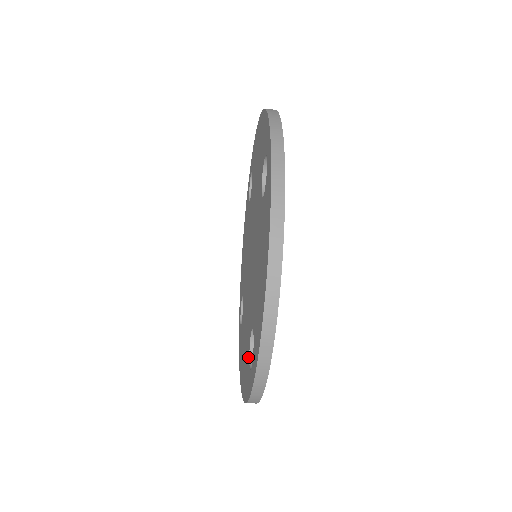
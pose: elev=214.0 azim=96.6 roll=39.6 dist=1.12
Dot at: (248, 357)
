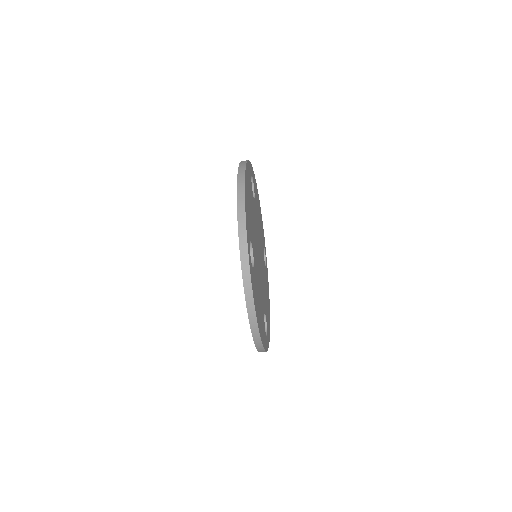
Dot at: occluded
